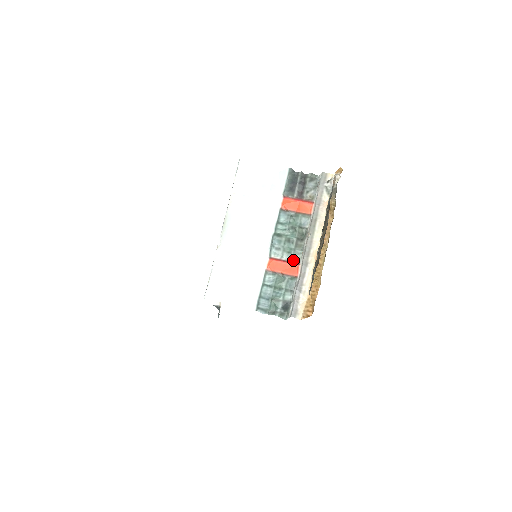
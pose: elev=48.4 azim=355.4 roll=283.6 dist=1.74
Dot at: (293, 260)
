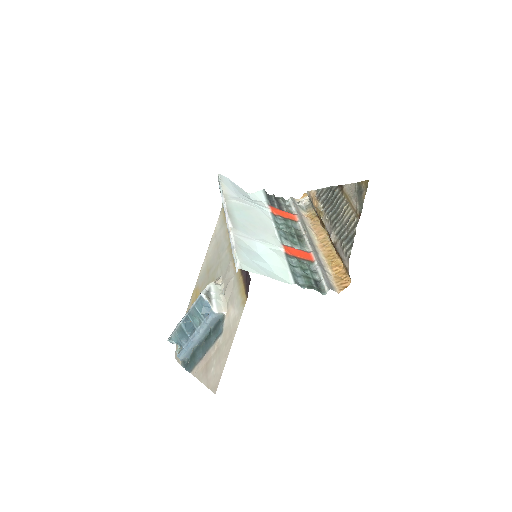
Dot at: (302, 250)
